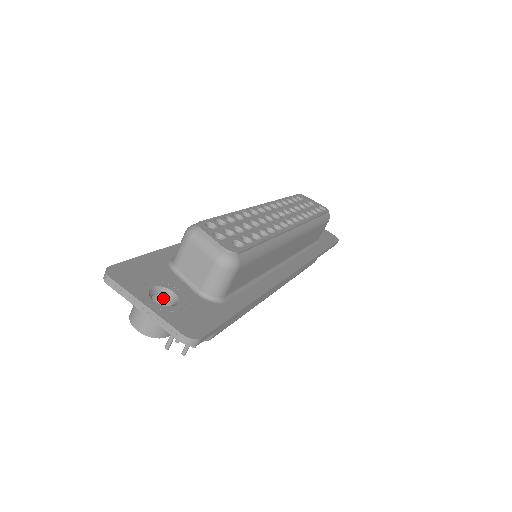
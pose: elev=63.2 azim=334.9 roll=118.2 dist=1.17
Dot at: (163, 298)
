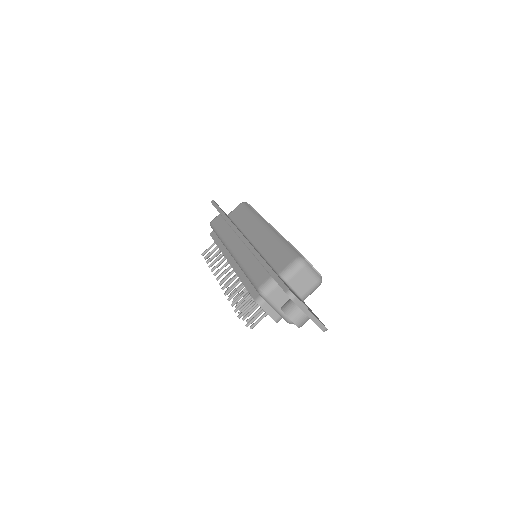
Dot at: occluded
